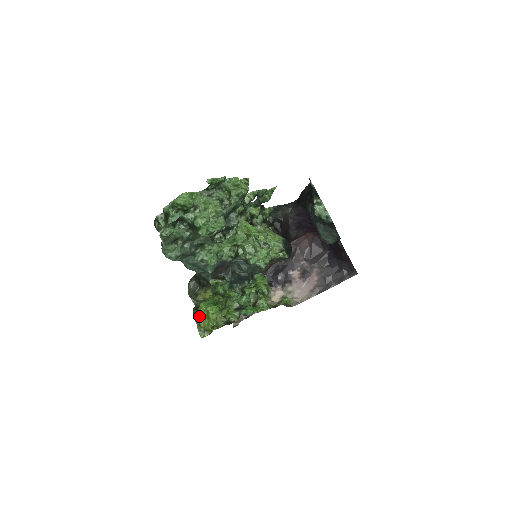
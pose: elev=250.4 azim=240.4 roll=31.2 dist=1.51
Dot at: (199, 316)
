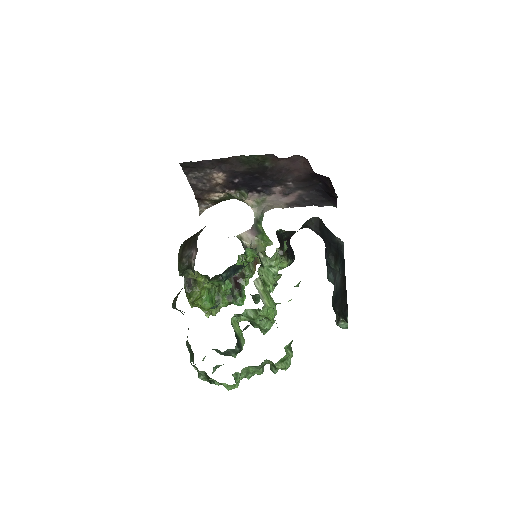
Dot at: (193, 302)
